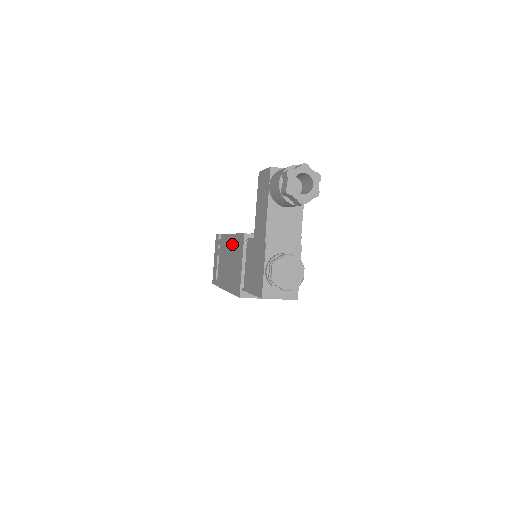
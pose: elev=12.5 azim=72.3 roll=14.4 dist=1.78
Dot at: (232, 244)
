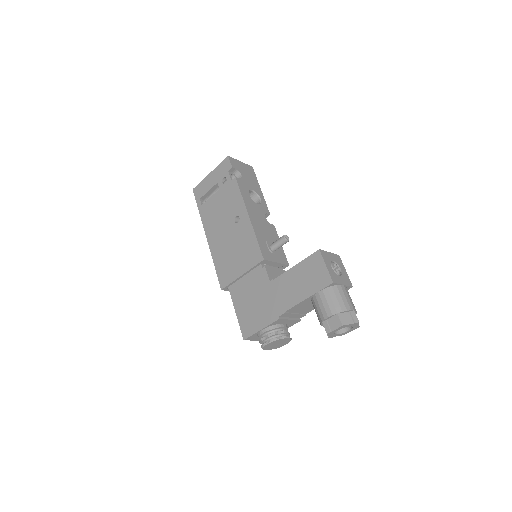
Dot at: (243, 228)
